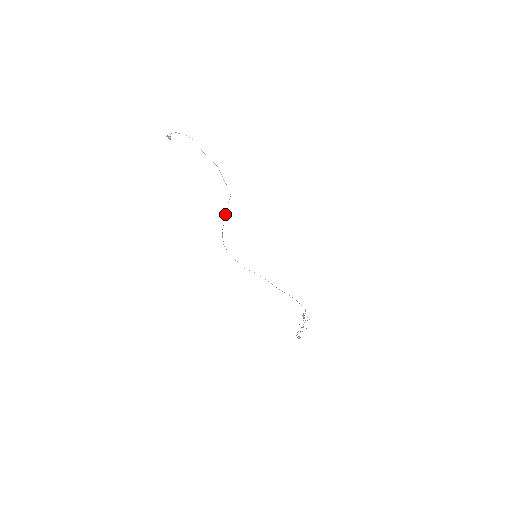
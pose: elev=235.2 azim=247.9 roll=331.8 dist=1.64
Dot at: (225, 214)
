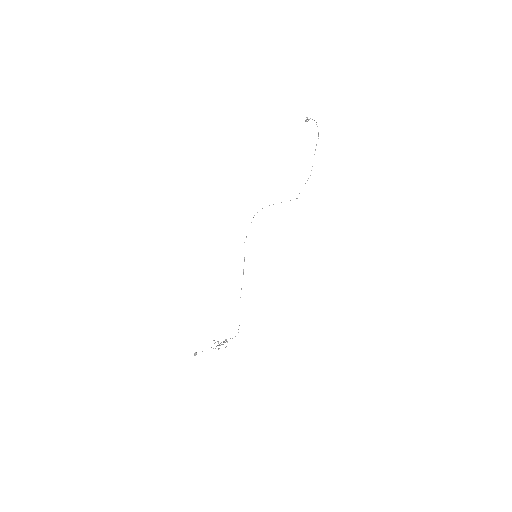
Dot at: occluded
